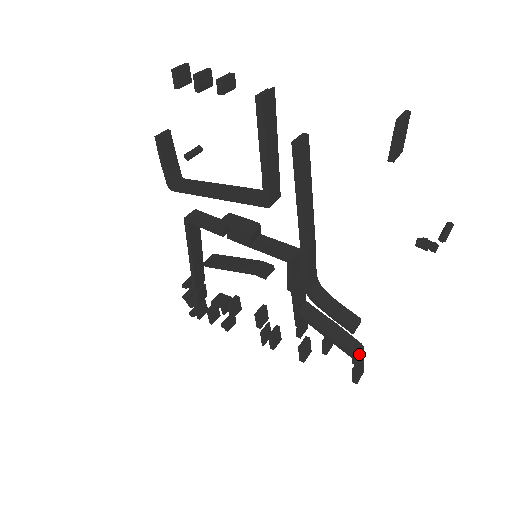
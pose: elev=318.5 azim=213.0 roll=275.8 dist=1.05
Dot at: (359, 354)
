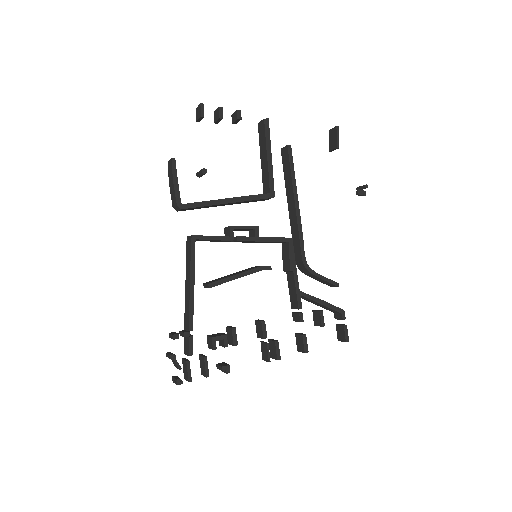
Dot at: occluded
